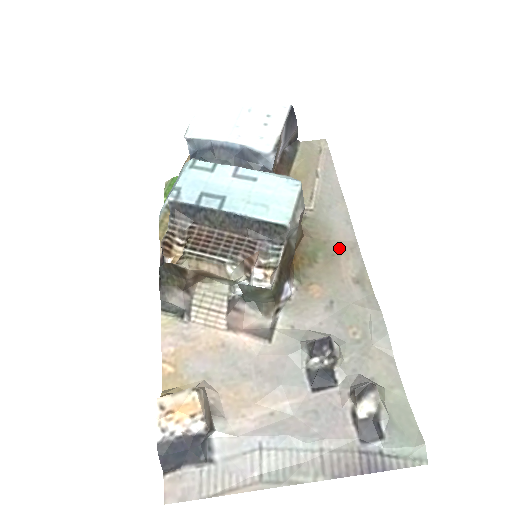
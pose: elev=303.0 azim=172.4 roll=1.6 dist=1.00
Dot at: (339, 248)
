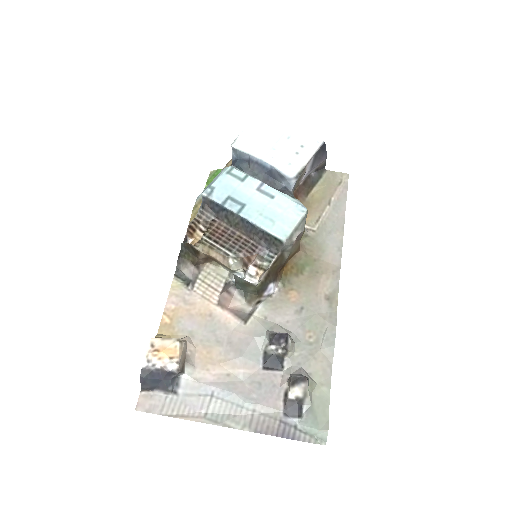
Dot at: (324, 268)
